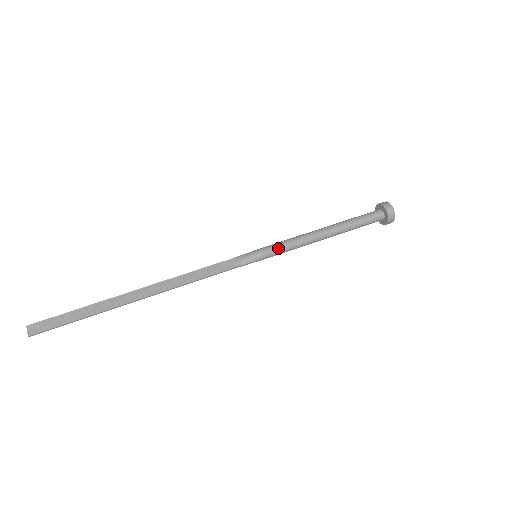
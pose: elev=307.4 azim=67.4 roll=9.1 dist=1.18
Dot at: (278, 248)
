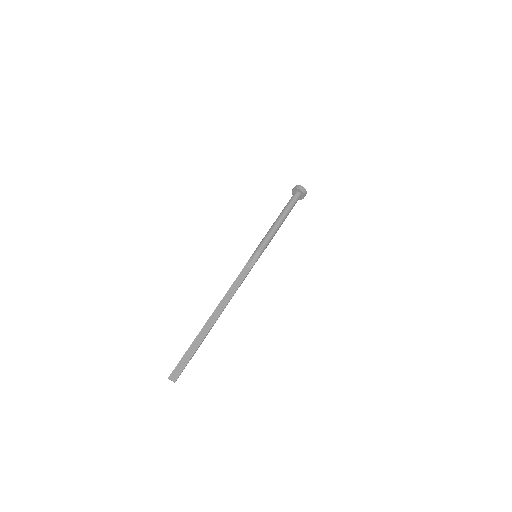
Dot at: (265, 244)
